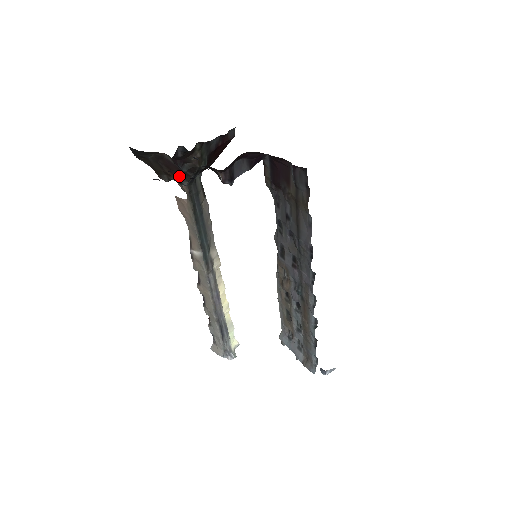
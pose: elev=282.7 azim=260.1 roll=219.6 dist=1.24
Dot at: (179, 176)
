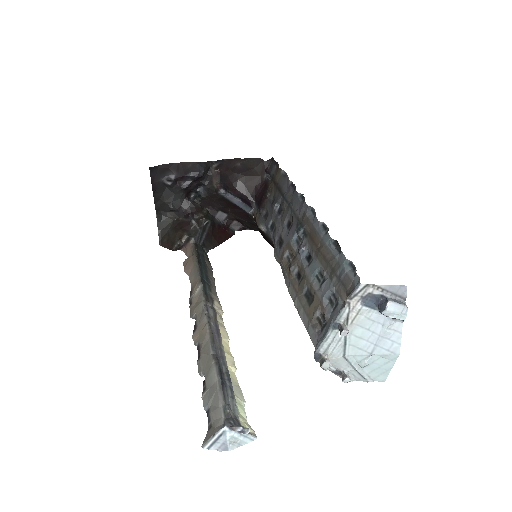
Dot at: (189, 232)
